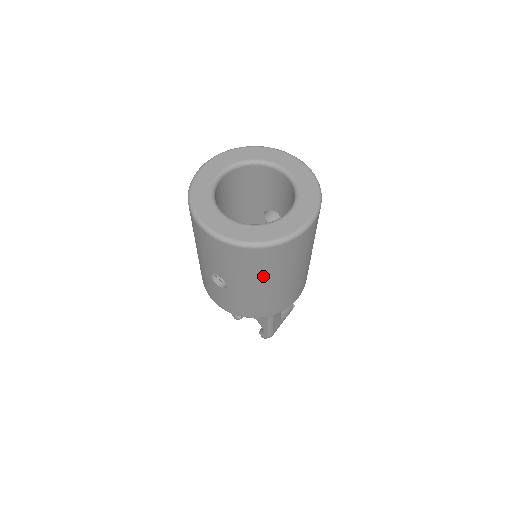
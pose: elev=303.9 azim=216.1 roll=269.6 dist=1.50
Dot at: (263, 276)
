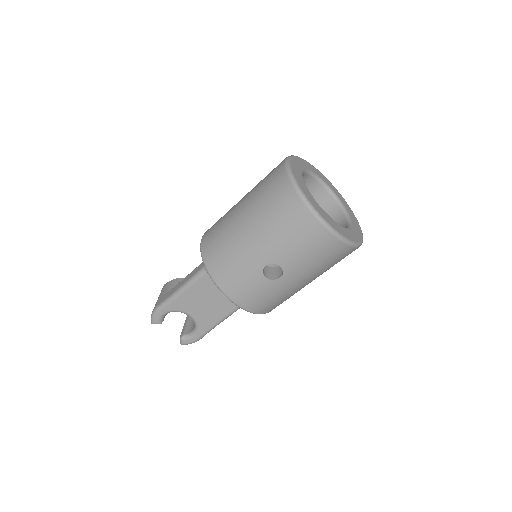
Dot at: (320, 272)
